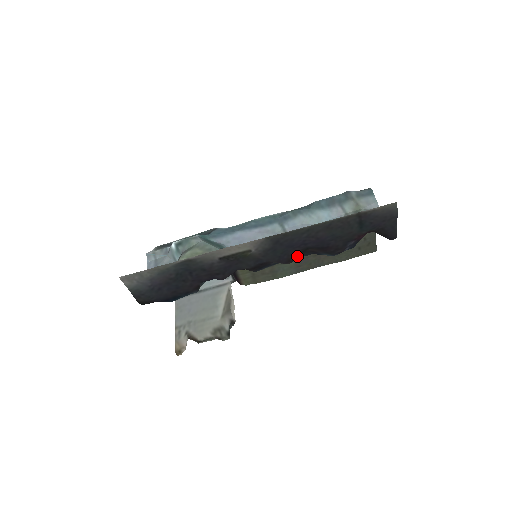
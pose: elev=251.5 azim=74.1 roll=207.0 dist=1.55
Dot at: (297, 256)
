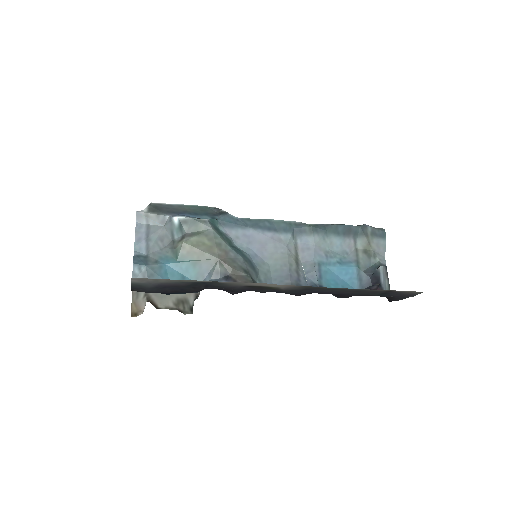
Dot at: occluded
